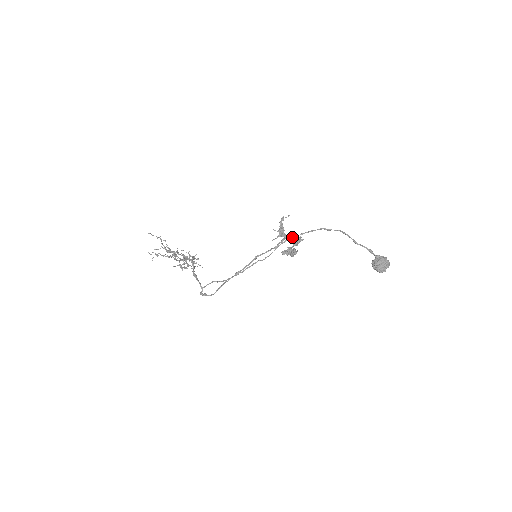
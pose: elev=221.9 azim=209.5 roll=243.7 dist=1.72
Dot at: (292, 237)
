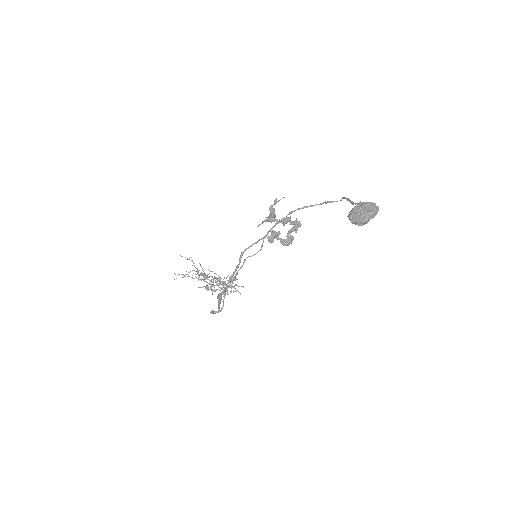
Dot at: occluded
